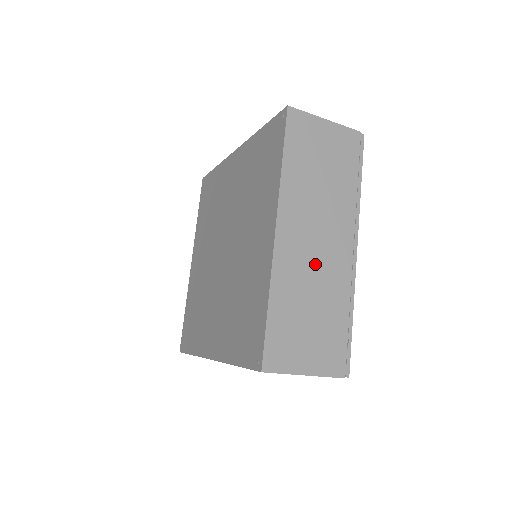
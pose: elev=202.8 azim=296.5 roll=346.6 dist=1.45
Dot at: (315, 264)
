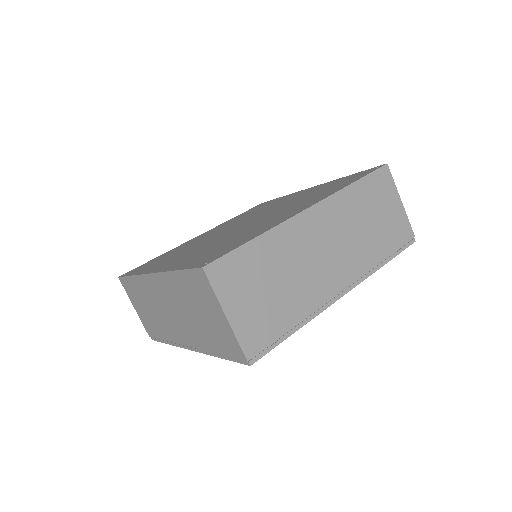
Dot at: (311, 261)
